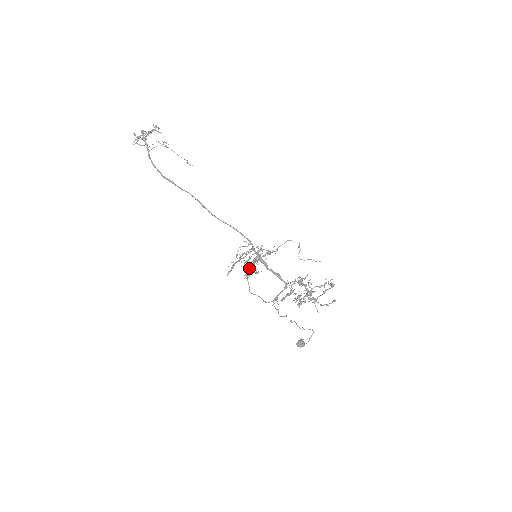
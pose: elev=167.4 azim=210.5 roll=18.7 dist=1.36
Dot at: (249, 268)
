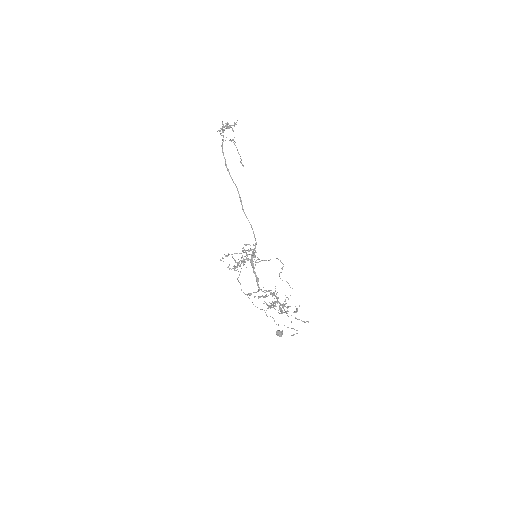
Dot at: (239, 263)
